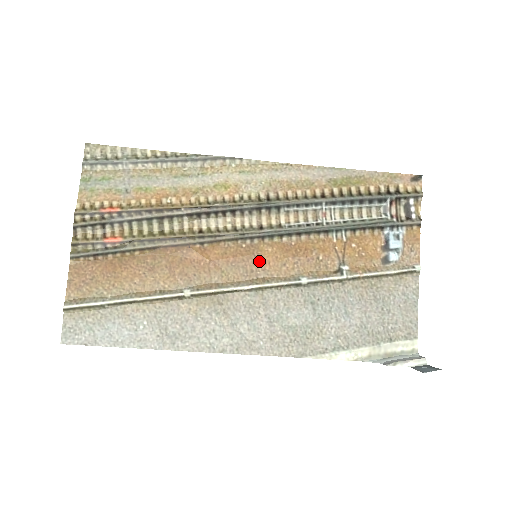
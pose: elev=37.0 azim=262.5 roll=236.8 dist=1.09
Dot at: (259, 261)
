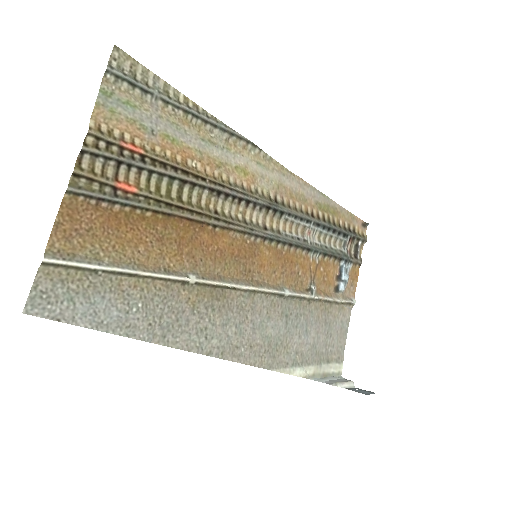
Dot at: (257, 262)
